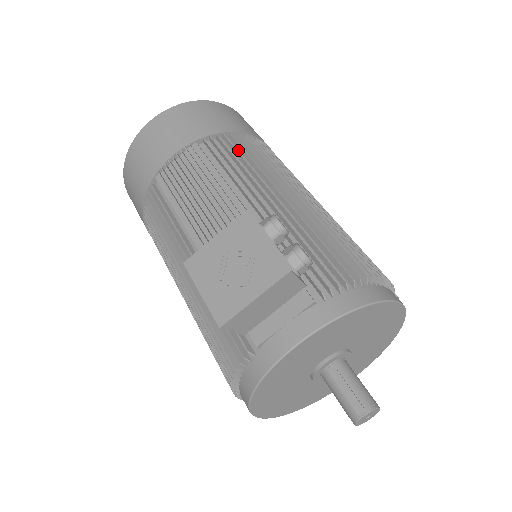
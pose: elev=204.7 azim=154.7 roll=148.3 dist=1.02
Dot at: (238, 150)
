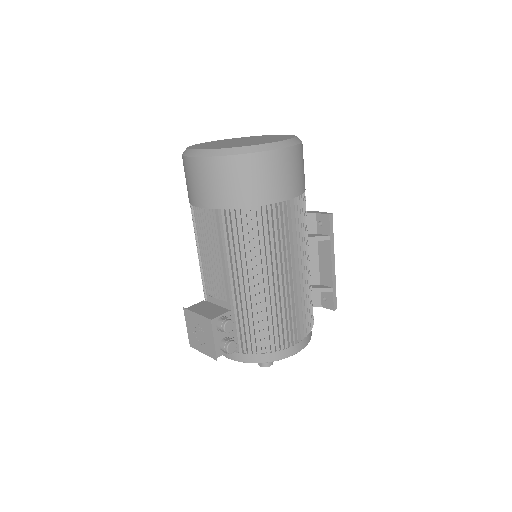
Dot at: (246, 225)
